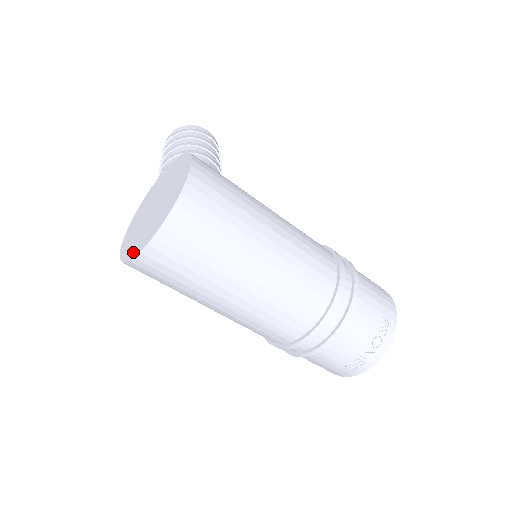
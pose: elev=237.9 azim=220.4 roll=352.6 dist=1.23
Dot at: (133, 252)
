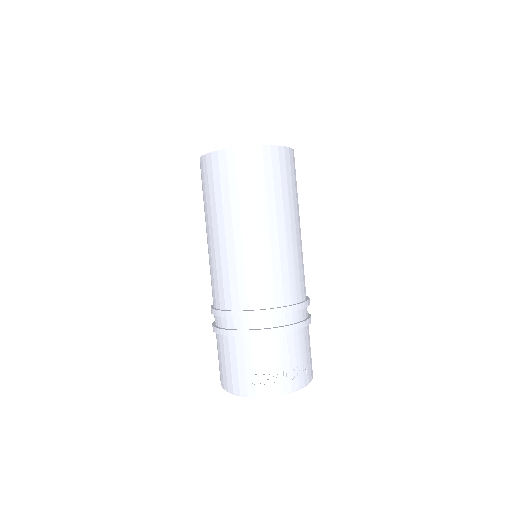
Dot at: occluded
